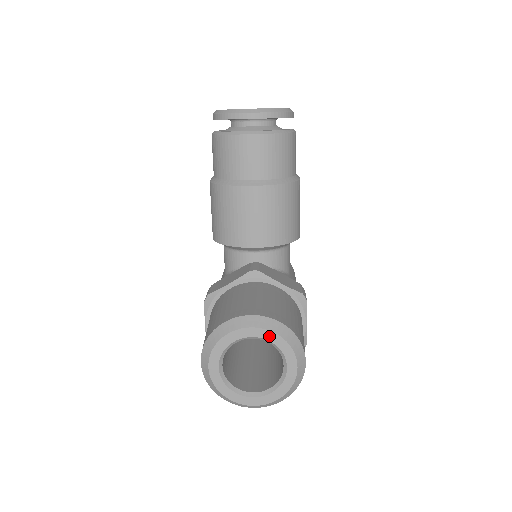
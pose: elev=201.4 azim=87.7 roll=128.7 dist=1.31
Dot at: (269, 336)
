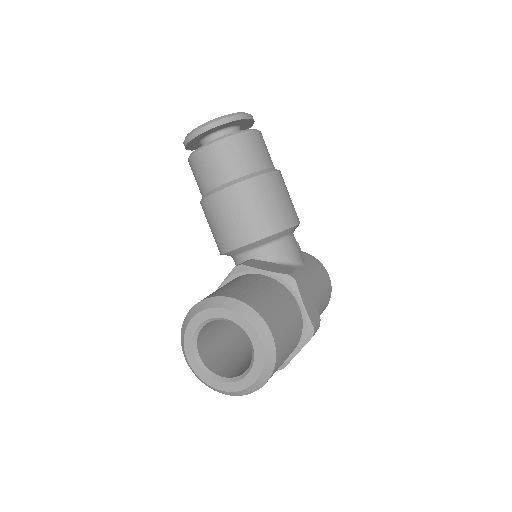
Dot at: (223, 314)
